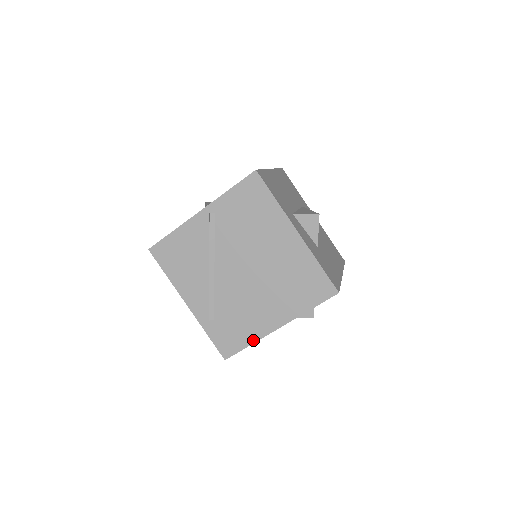
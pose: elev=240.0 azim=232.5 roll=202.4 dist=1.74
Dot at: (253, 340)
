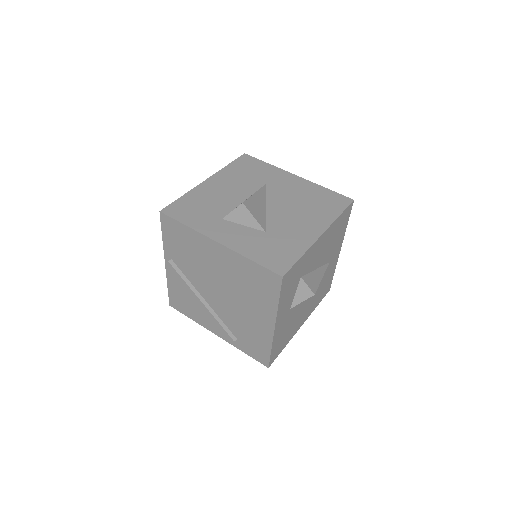
Dot at: (269, 345)
